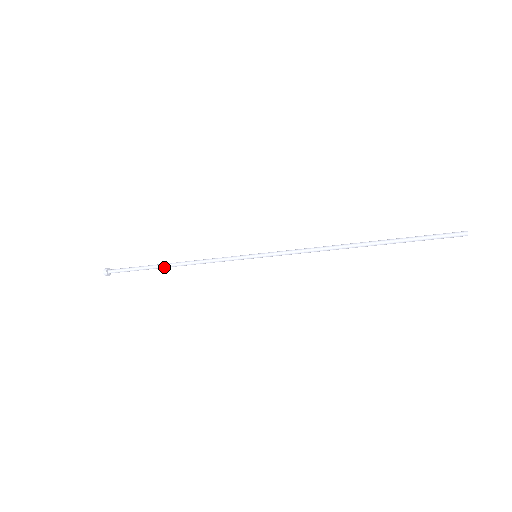
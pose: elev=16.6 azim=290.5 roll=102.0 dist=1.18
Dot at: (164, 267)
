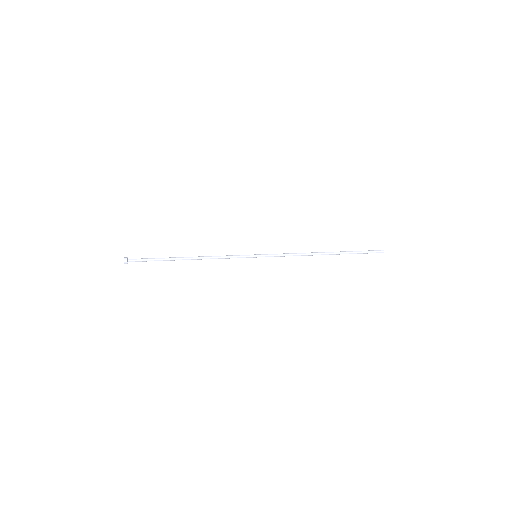
Dot at: occluded
